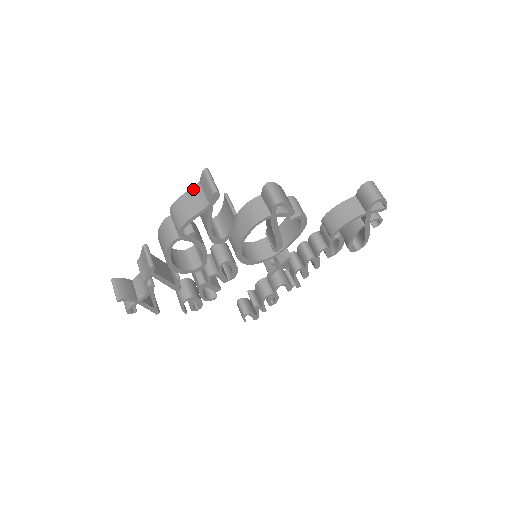
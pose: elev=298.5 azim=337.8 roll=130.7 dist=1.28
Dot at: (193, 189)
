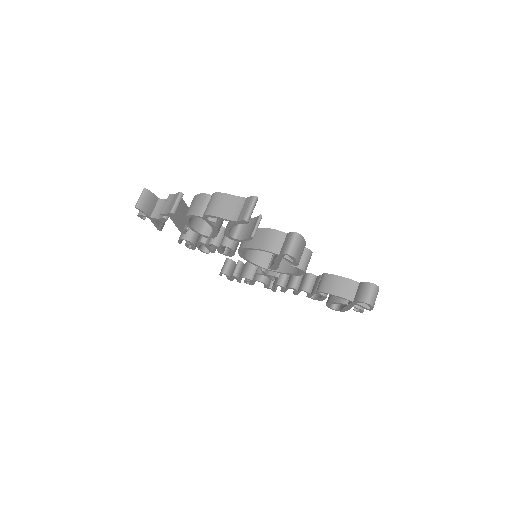
Dot at: (238, 198)
